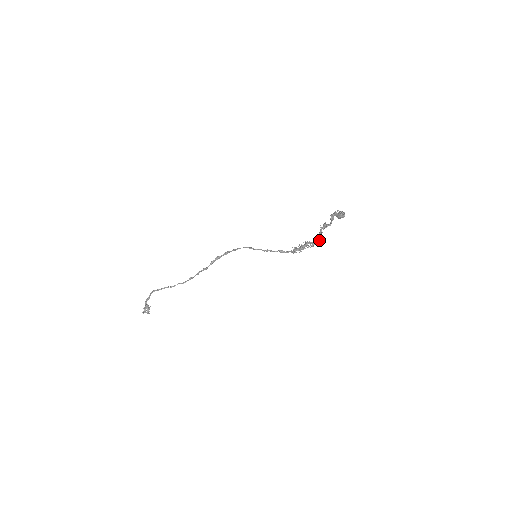
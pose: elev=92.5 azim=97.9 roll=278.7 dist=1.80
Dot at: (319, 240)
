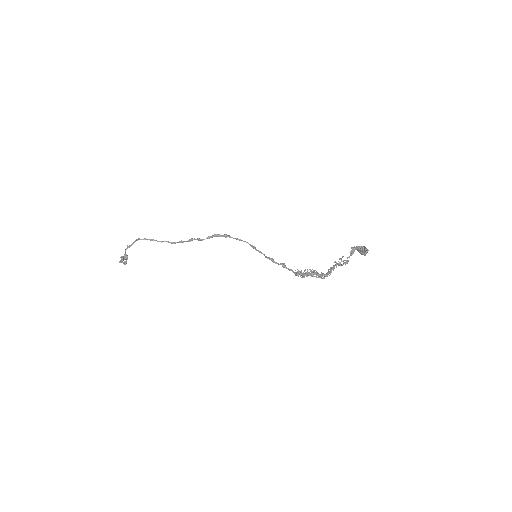
Dot at: (327, 276)
